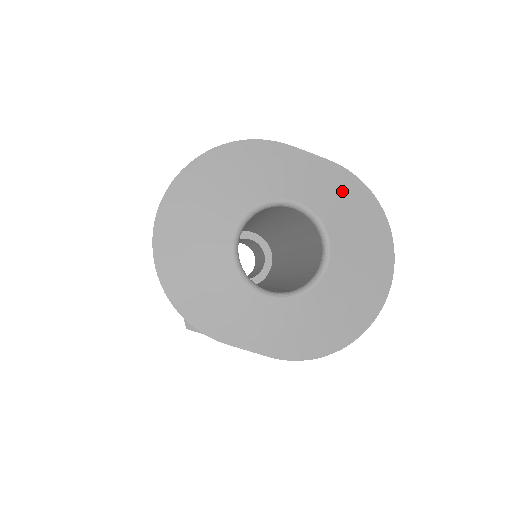
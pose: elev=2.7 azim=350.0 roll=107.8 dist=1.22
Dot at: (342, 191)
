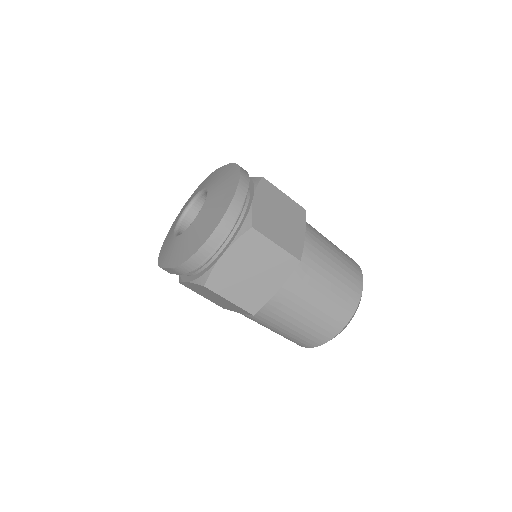
Dot at: (225, 174)
